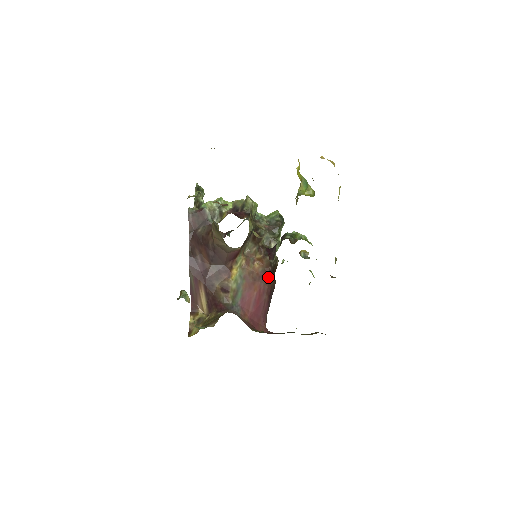
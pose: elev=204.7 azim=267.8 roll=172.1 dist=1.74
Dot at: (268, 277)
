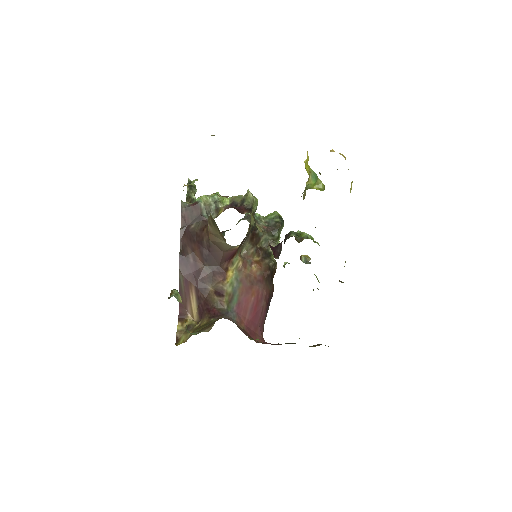
Dot at: (266, 282)
